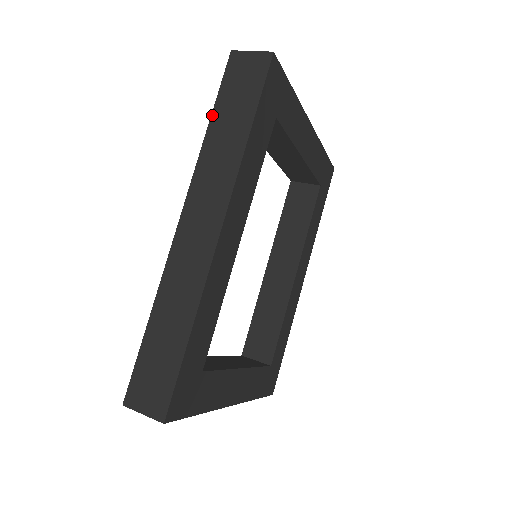
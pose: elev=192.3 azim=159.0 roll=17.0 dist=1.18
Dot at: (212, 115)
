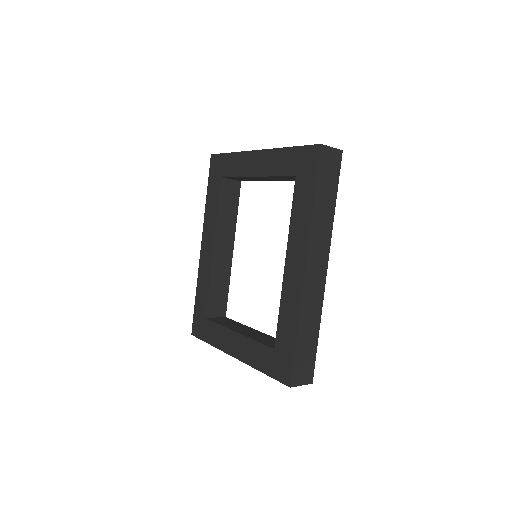
Dot at: (315, 193)
